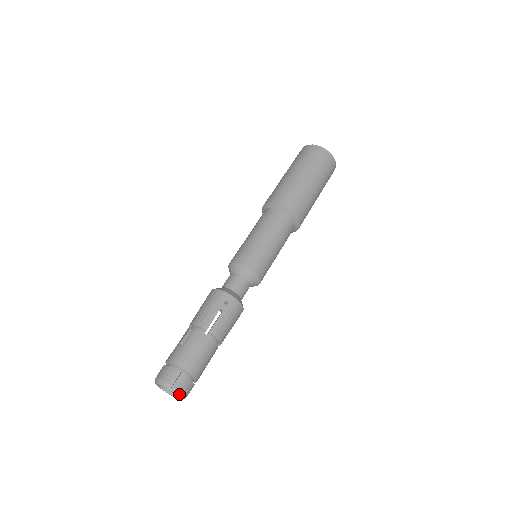
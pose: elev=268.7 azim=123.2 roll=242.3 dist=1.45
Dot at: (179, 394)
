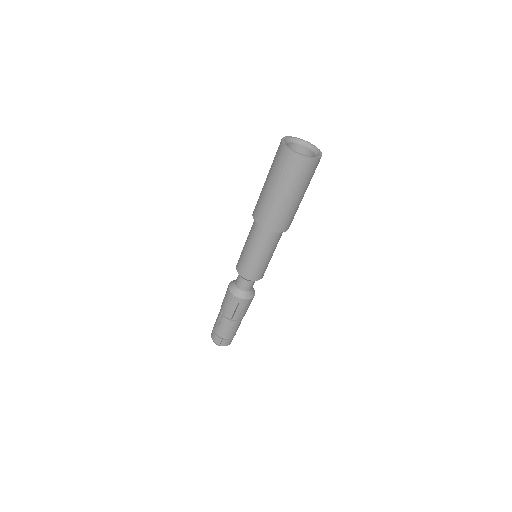
Dot at: occluded
